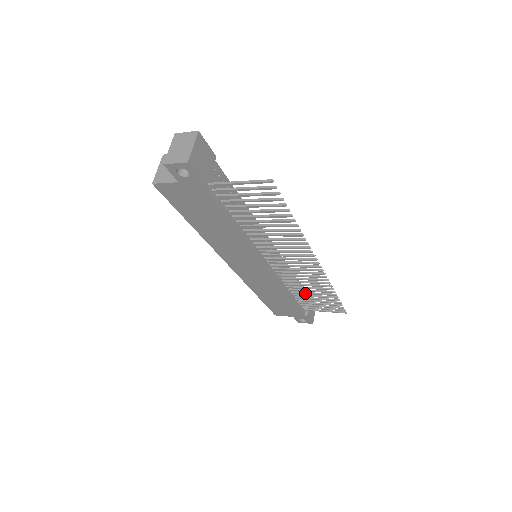
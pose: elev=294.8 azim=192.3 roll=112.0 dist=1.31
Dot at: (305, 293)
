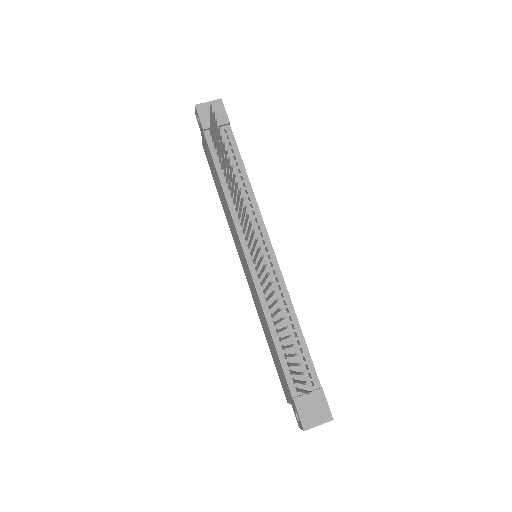
Dot at: (279, 329)
